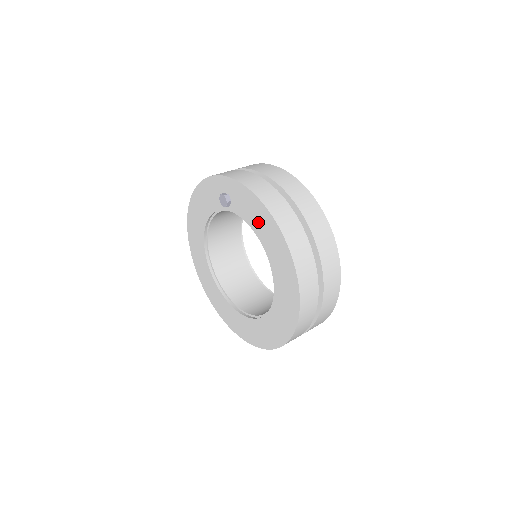
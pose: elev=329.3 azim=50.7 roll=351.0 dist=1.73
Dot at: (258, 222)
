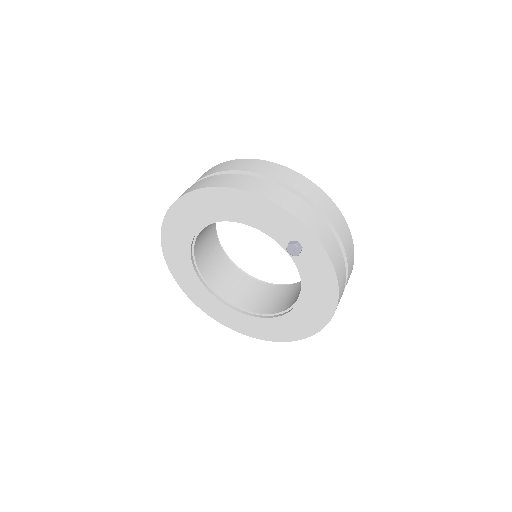
Dot at: (316, 289)
